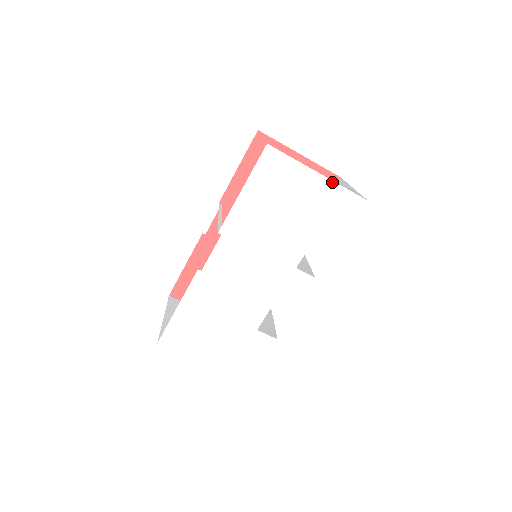
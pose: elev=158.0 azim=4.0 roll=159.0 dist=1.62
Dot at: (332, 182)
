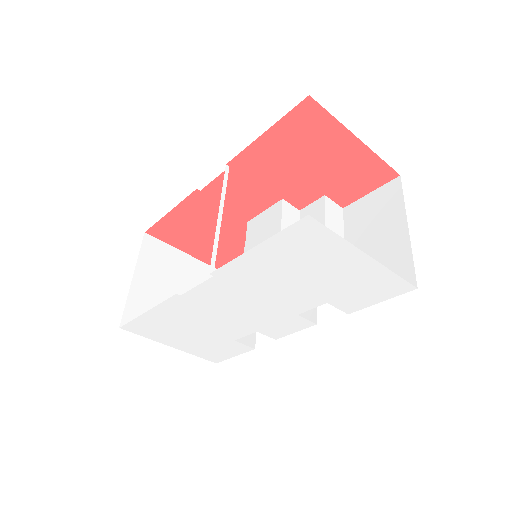
Dot at: (381, 266)
